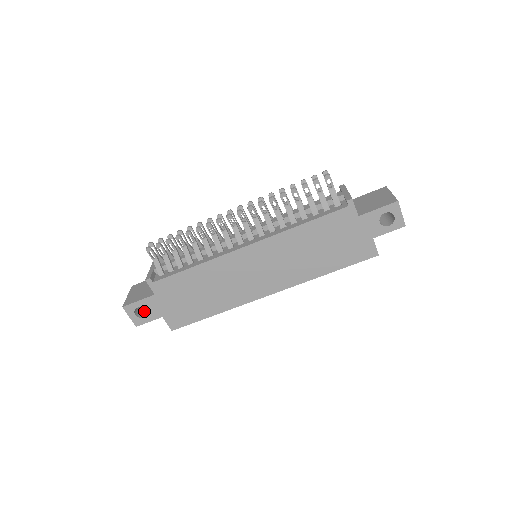
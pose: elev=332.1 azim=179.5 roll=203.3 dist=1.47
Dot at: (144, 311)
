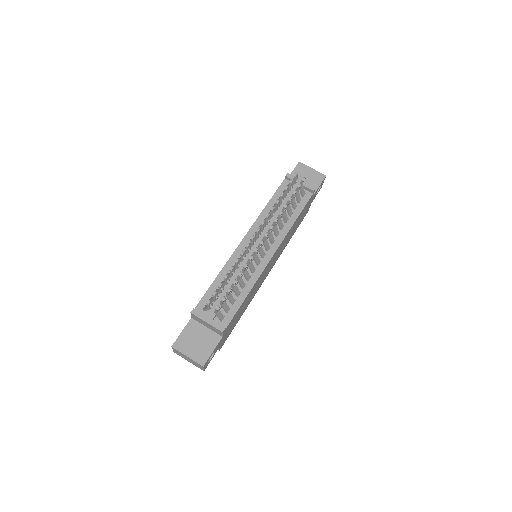
Dot at: occluded
